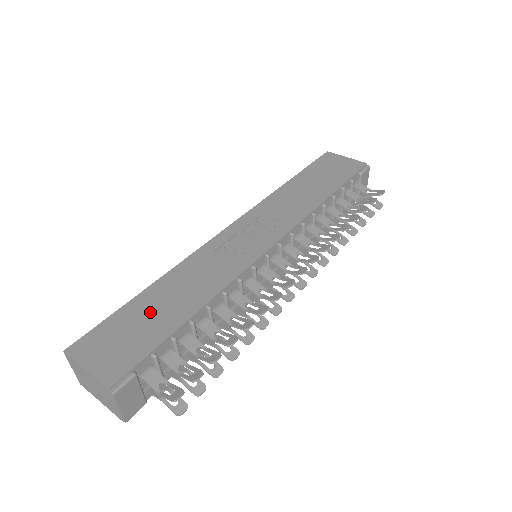
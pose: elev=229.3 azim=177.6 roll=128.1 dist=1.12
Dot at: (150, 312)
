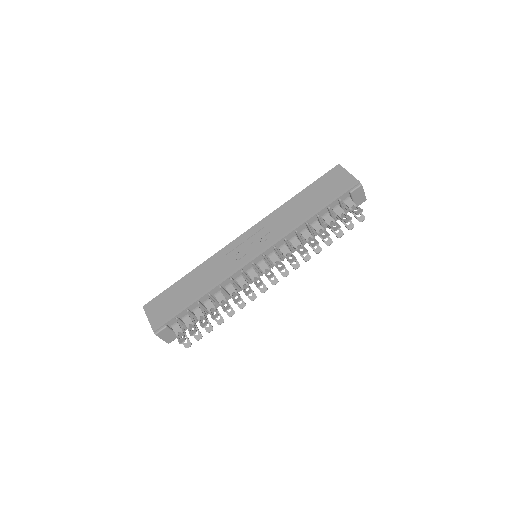
Dot at: (182, 292)
